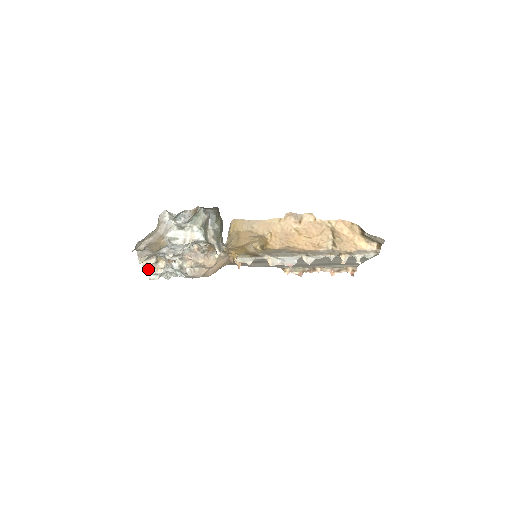
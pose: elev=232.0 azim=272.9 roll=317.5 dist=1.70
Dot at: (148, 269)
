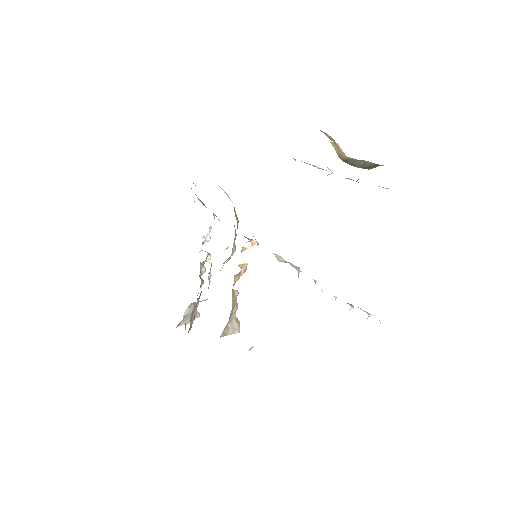
Dot at: occluded
